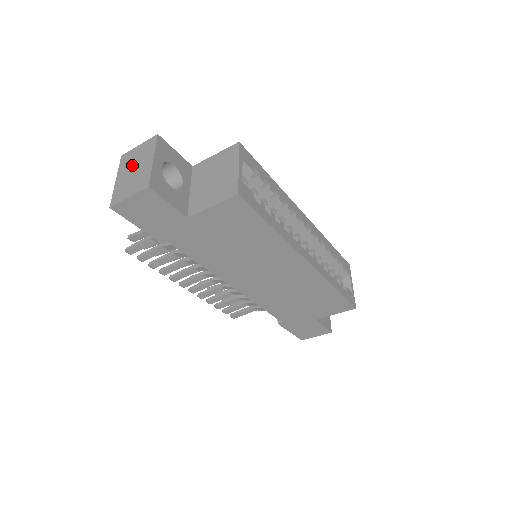
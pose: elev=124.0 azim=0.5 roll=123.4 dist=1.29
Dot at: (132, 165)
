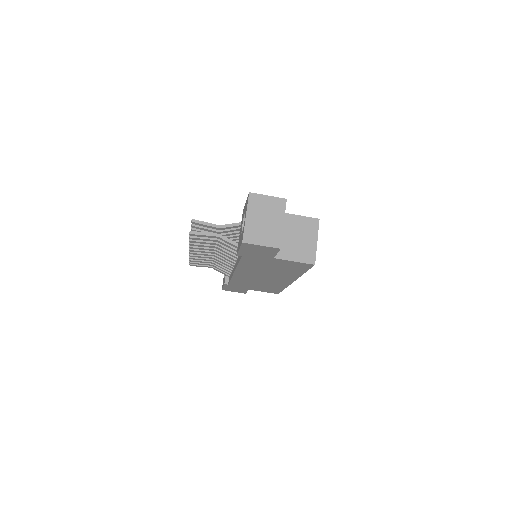
Dot at: (263, 213)
